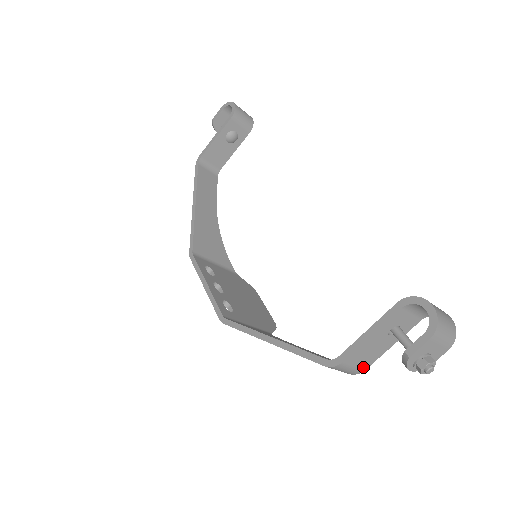
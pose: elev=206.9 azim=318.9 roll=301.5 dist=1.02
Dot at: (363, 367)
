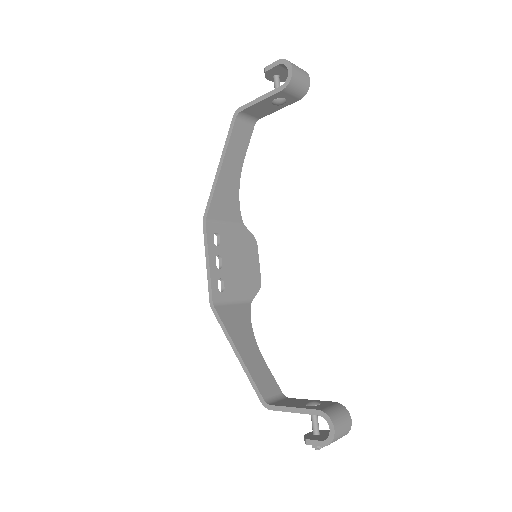
Dot at: occluded
